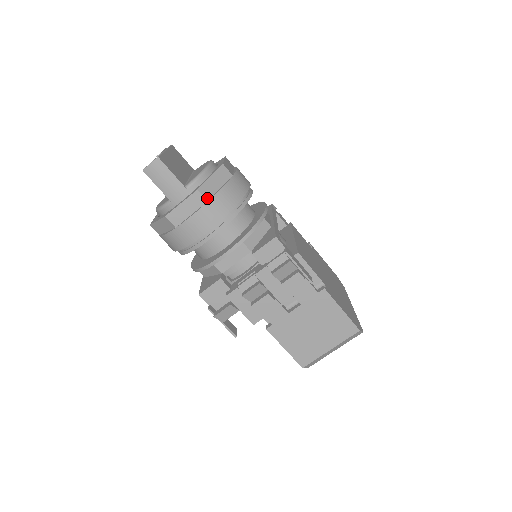
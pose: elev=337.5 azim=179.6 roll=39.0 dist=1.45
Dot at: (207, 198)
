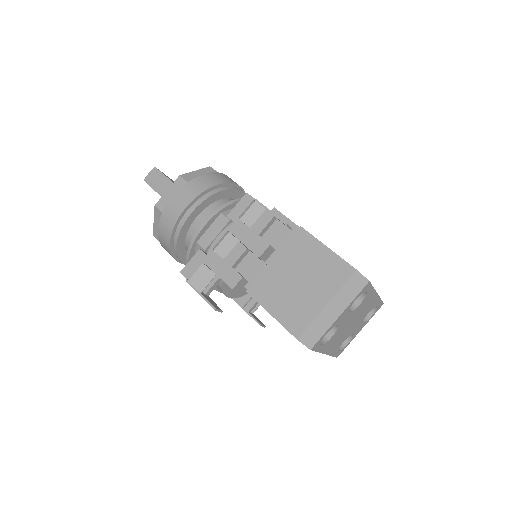
Dot at: (188, 181)
